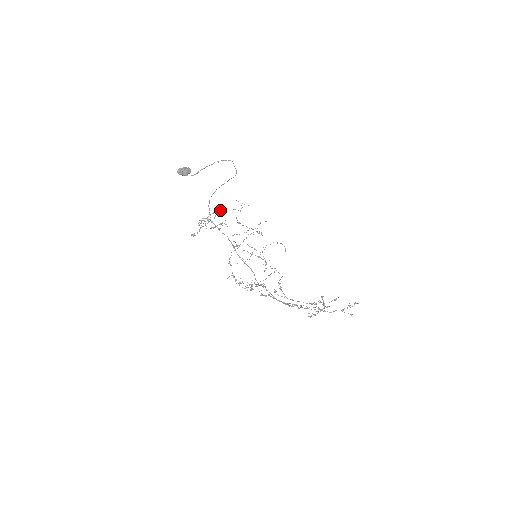
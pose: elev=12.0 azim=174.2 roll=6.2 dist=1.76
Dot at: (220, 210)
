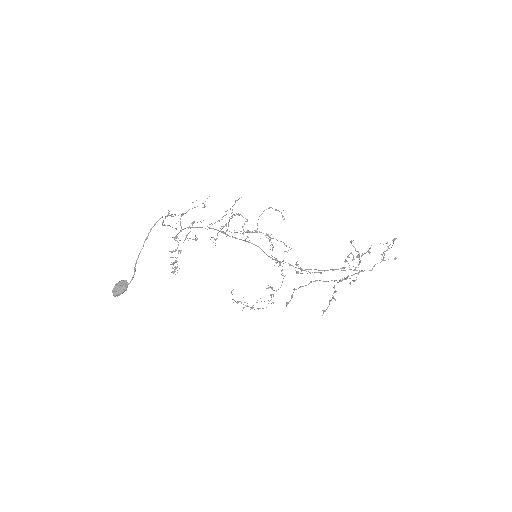
Dot at: (181, 216)
